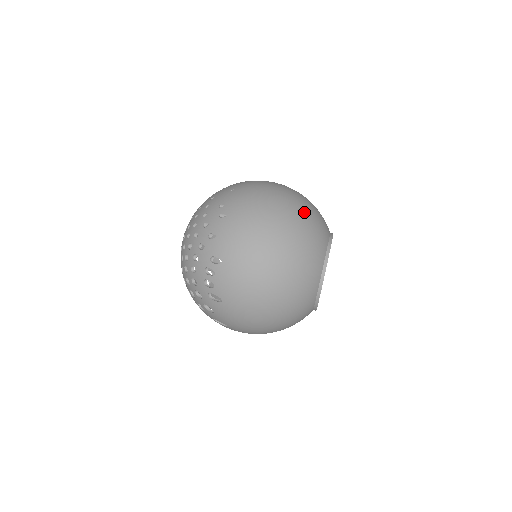
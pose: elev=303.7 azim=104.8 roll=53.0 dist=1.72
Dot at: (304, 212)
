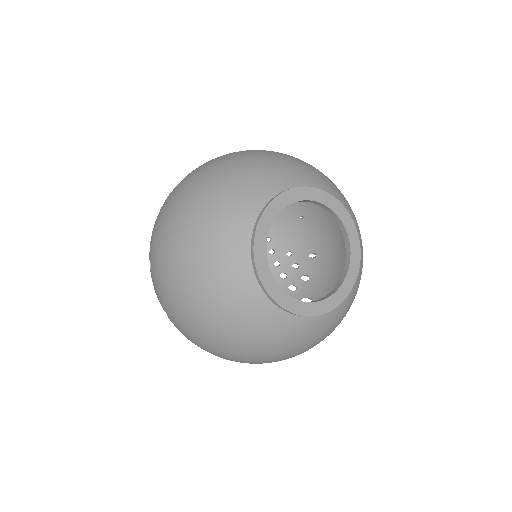
Dot at: (311, 165)
